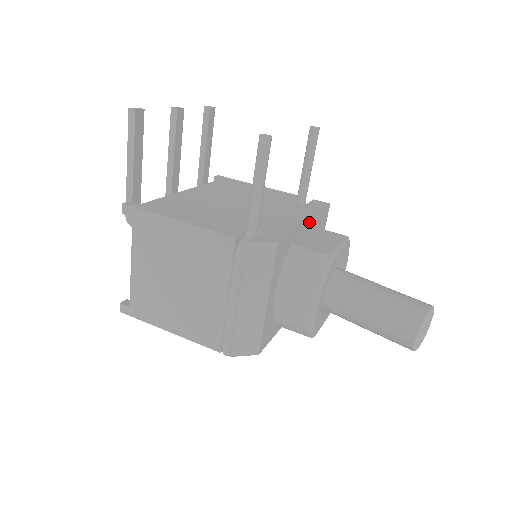
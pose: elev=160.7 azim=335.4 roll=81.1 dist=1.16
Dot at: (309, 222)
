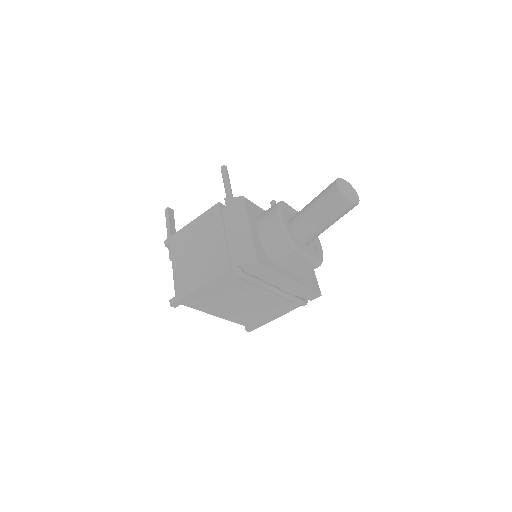
Dot at: occluded
